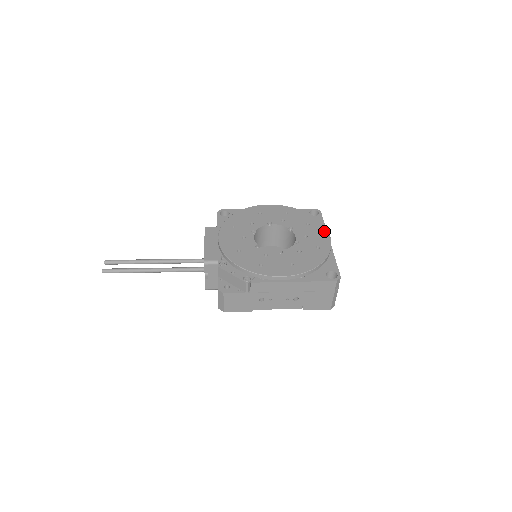
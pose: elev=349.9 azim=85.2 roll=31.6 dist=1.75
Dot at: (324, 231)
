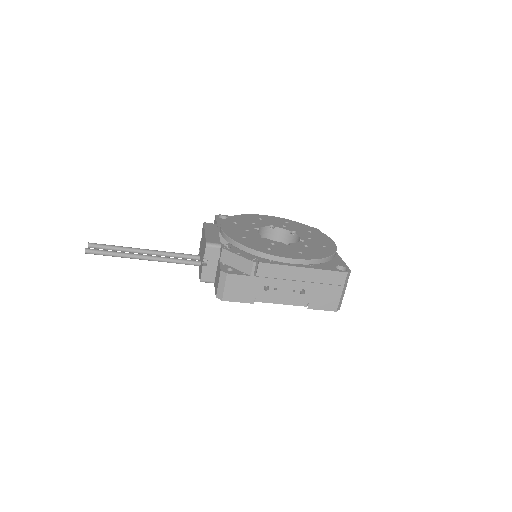
Dot at: (327, 238)
